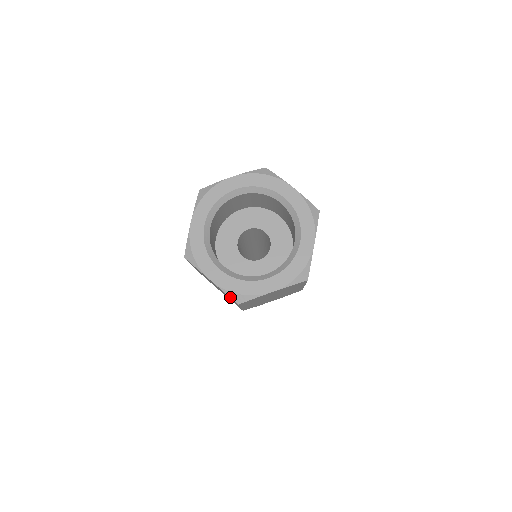
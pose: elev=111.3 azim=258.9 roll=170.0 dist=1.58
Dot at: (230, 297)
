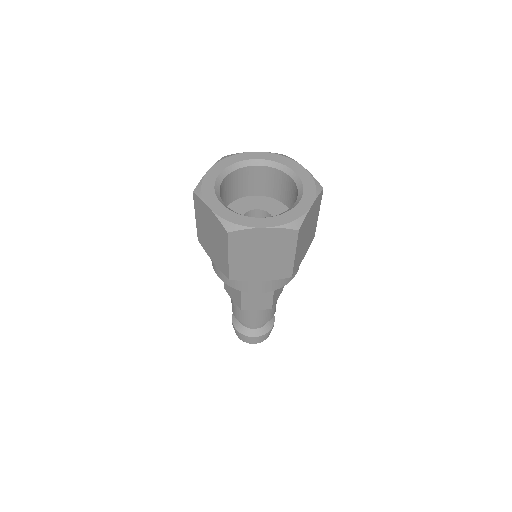
Dot at: (222, 224)
